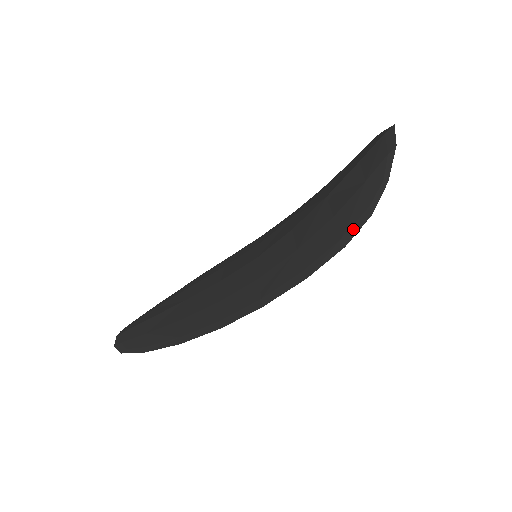
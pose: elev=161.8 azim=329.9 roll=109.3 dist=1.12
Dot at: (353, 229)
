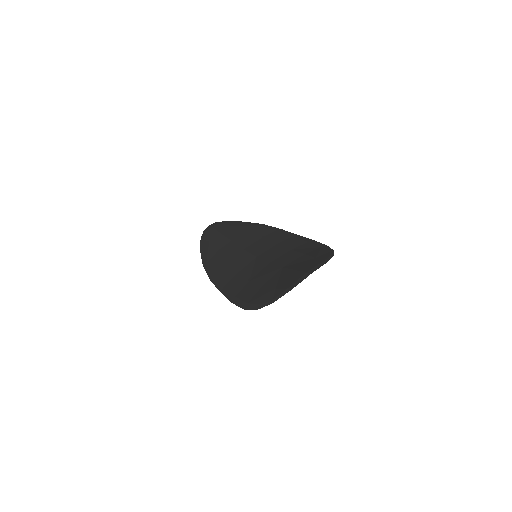
Dot at: (251, 306)
